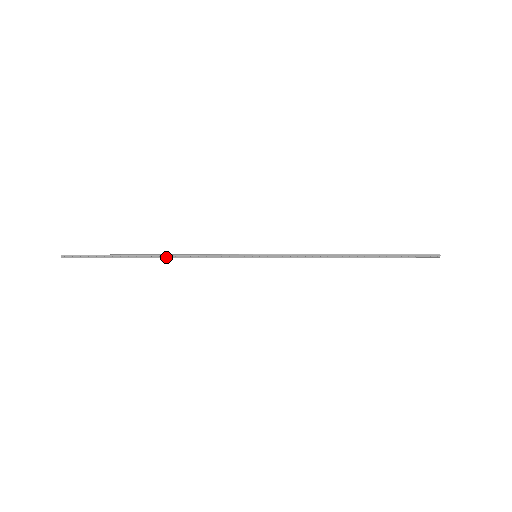
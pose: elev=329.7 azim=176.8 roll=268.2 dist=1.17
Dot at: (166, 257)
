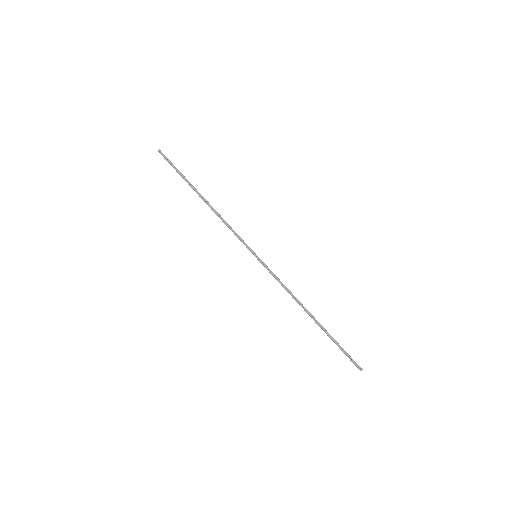
Dot at: (209, 205)
